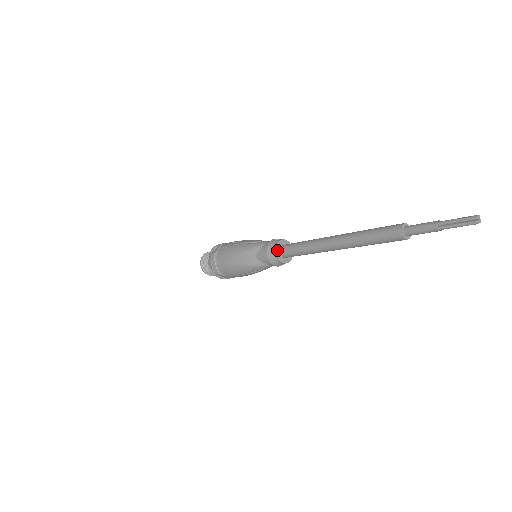
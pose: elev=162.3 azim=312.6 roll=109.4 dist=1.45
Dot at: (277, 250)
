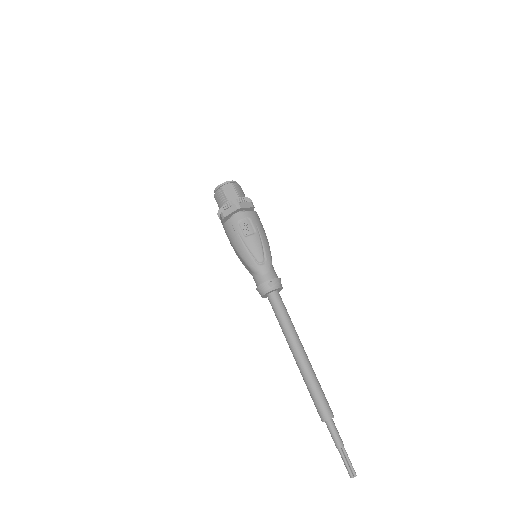
Dot at: (264, 295)
